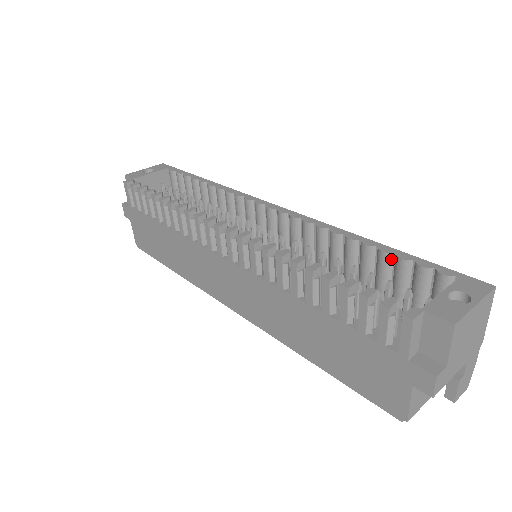
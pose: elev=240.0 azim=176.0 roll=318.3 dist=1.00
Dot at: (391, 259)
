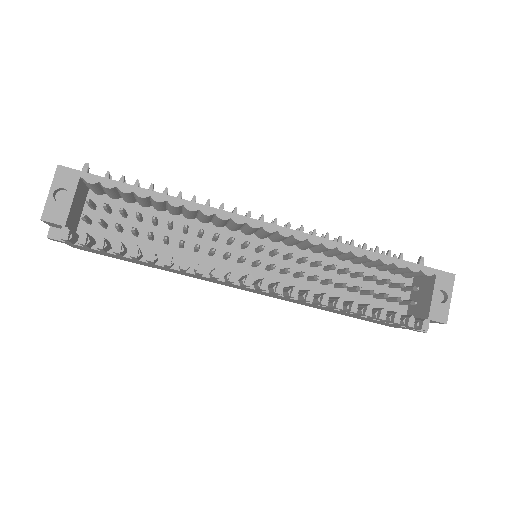
Dot at: (389, 264)
